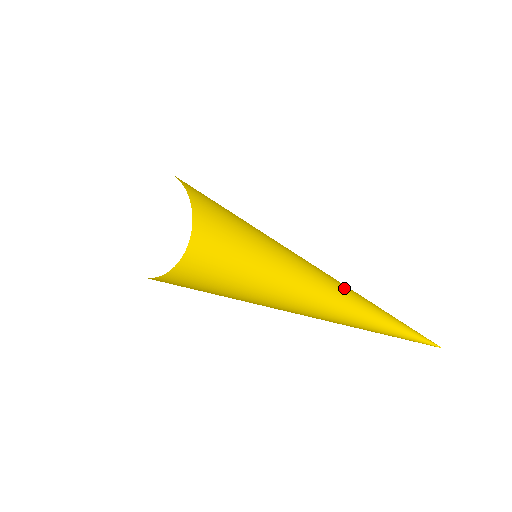
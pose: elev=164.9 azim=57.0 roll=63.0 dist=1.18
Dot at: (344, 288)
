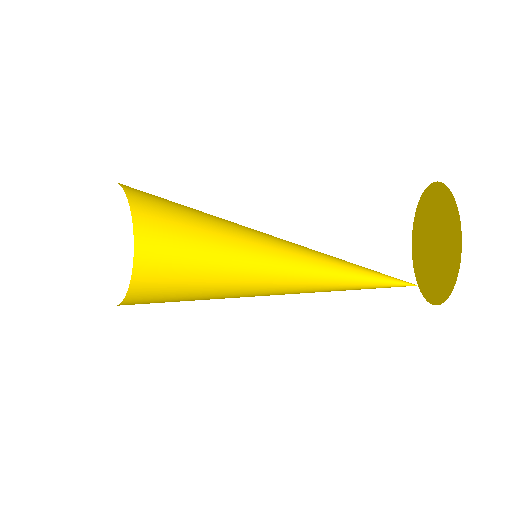
Dot at: (341, 259)
